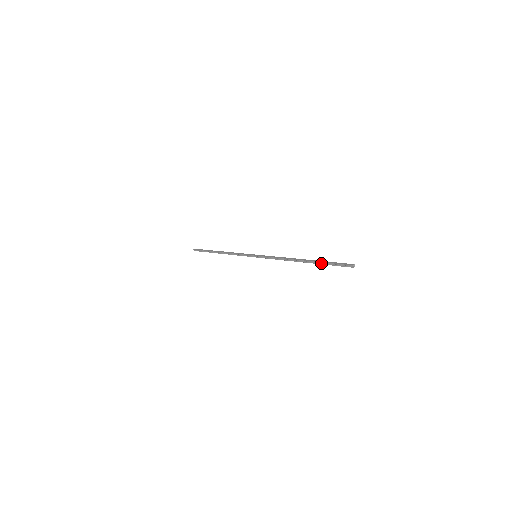
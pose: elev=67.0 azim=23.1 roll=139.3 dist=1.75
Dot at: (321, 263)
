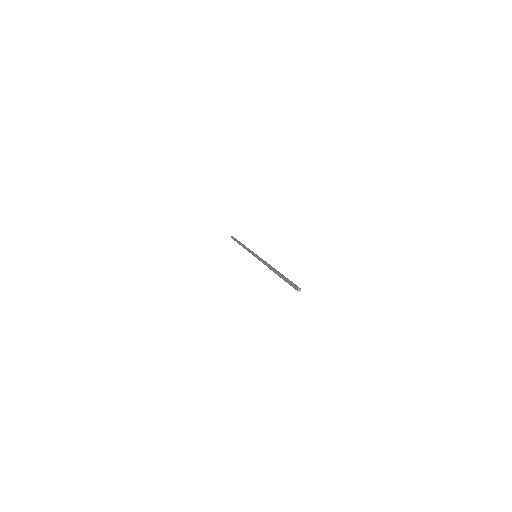
Dot at: (284, 279)
